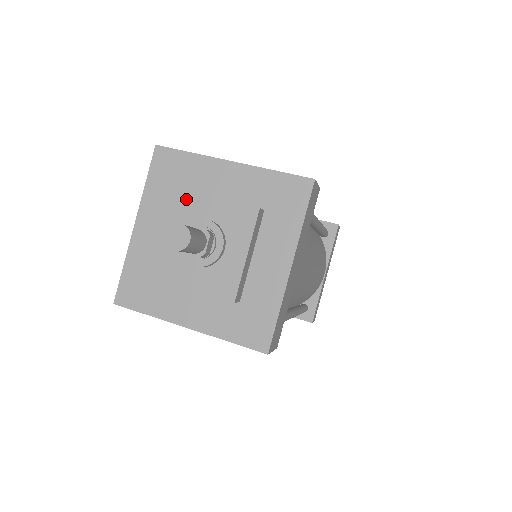
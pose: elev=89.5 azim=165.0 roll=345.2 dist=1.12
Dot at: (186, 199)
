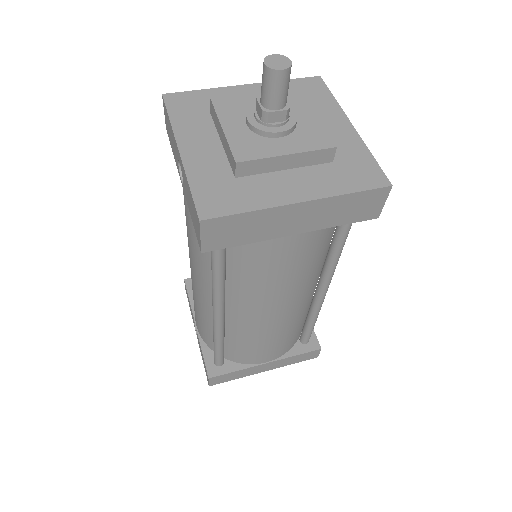
Dot at: (299, 98)
